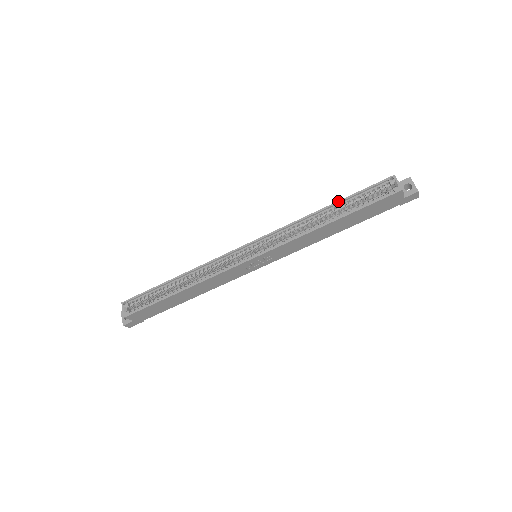
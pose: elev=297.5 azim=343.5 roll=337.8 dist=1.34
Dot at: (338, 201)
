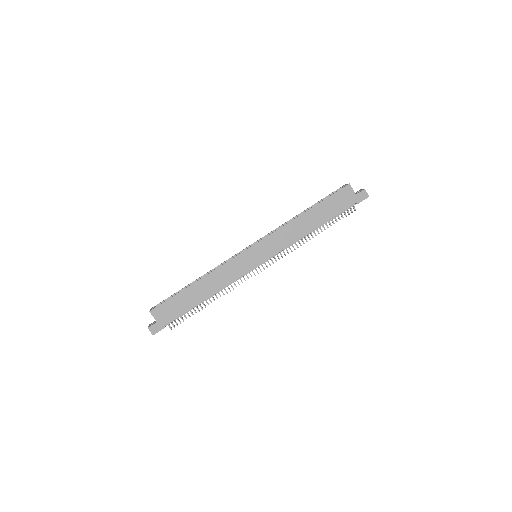
Dot at: (310, 207)
